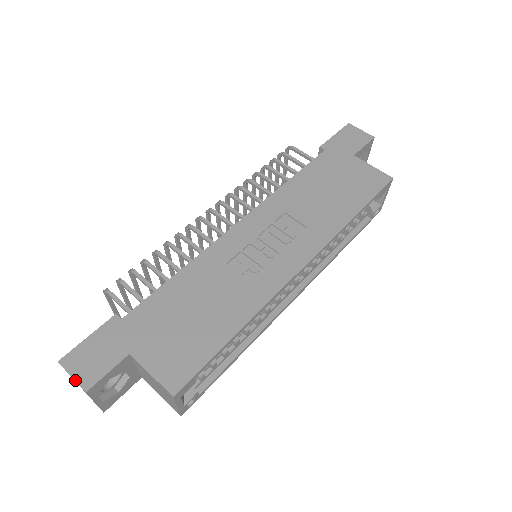
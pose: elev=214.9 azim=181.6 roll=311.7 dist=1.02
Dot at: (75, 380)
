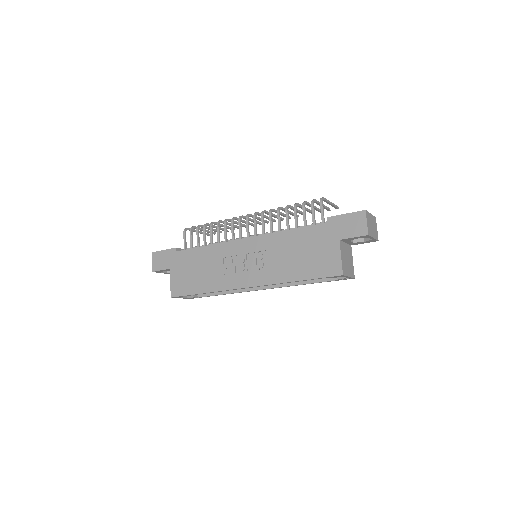
Dot at: (152, 264)
